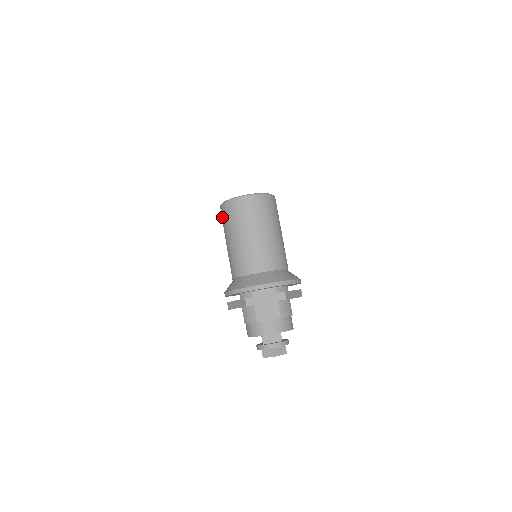
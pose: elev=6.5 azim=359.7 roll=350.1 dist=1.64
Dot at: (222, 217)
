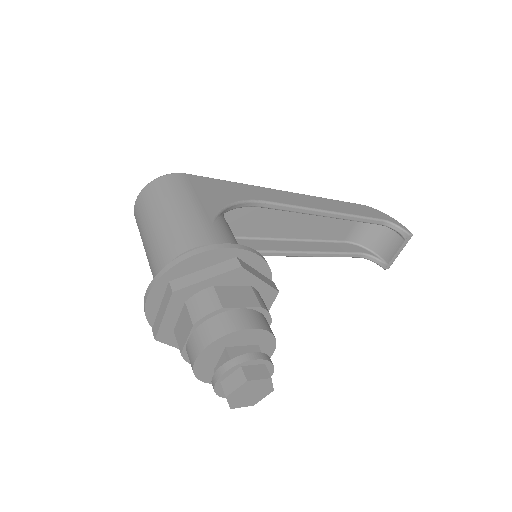
Dot at: occluded
